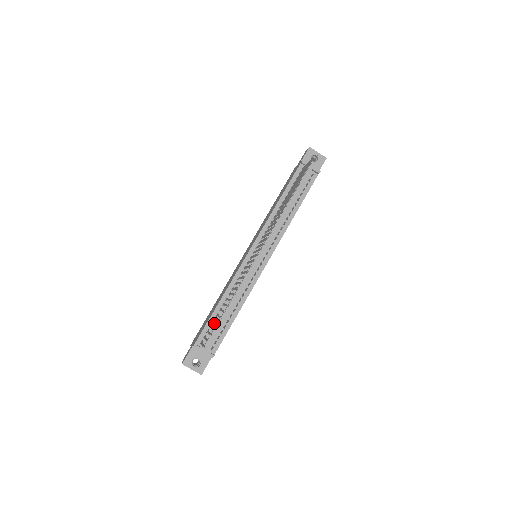
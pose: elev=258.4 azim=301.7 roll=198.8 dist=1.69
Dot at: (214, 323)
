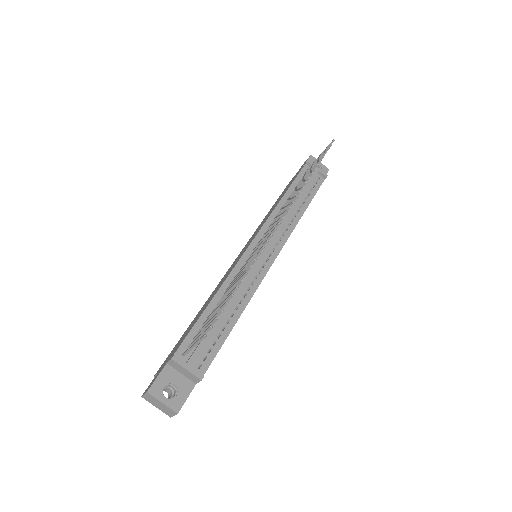
Dot at: occluded
